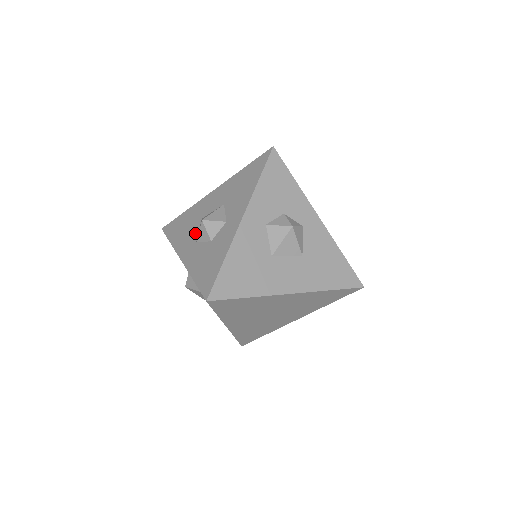
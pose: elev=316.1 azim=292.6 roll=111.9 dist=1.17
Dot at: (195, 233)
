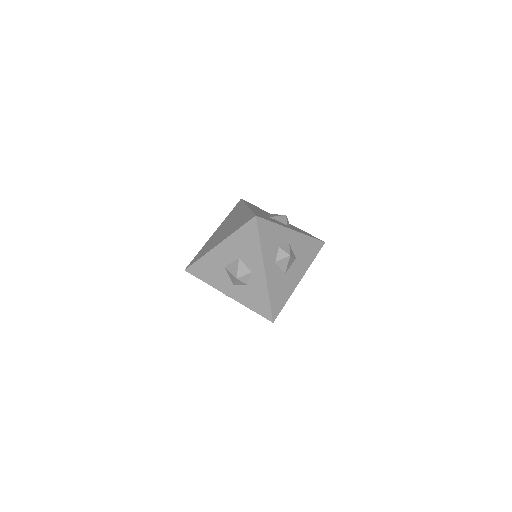
Dot at: (227, 278)
